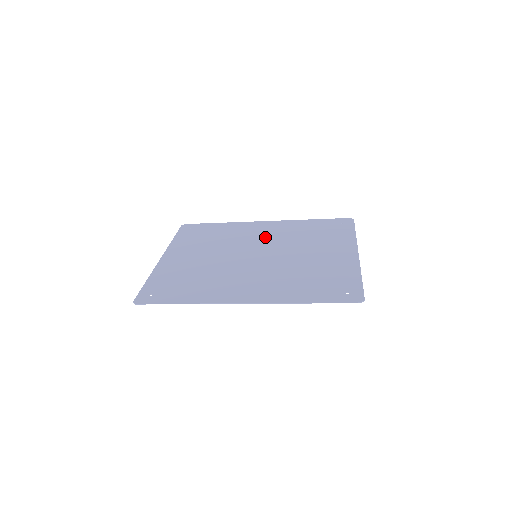
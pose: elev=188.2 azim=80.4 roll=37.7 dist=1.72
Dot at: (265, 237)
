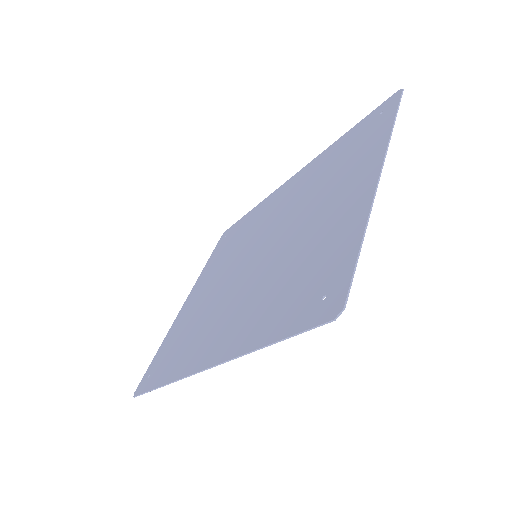
Dot at: (279, 210)
